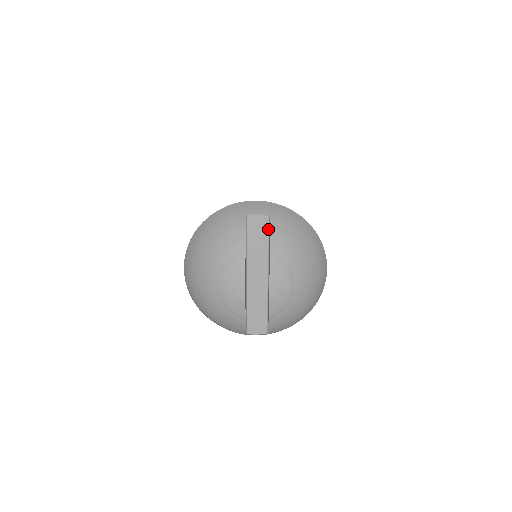
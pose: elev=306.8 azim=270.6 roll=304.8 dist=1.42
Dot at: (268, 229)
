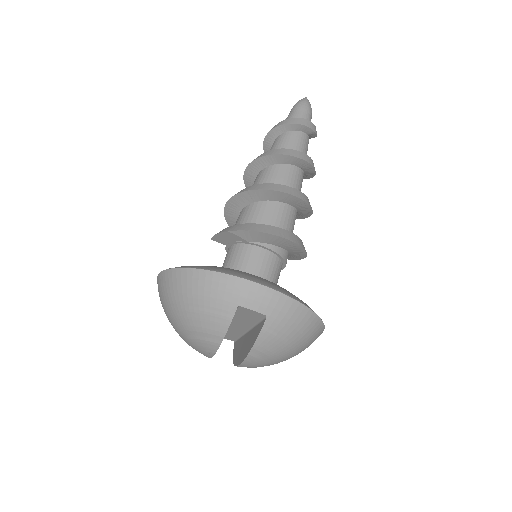
Dot at: (261, 319)
